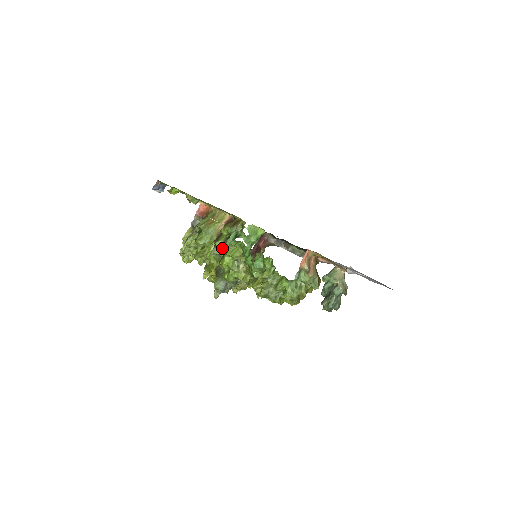
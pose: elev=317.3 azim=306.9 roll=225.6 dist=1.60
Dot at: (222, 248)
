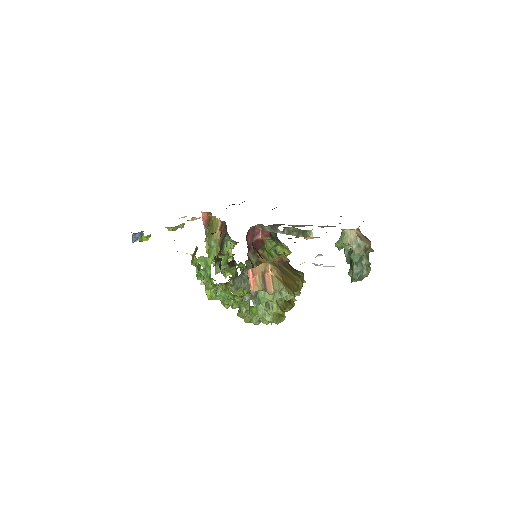
Dot at: occluded
